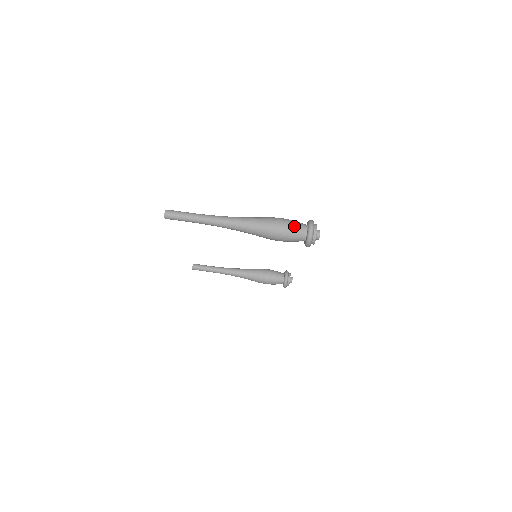
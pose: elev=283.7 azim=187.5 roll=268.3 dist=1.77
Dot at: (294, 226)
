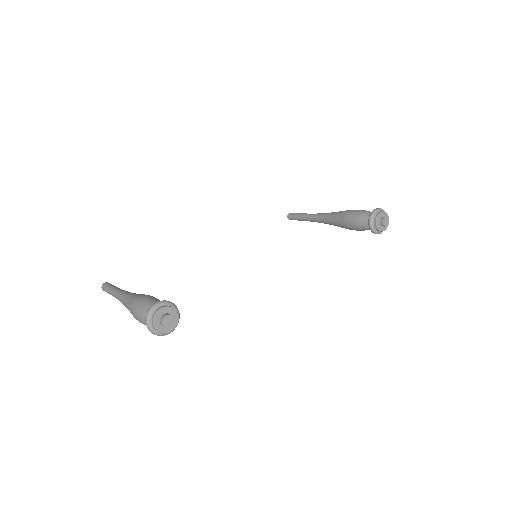
Dot at: (141, 316)
